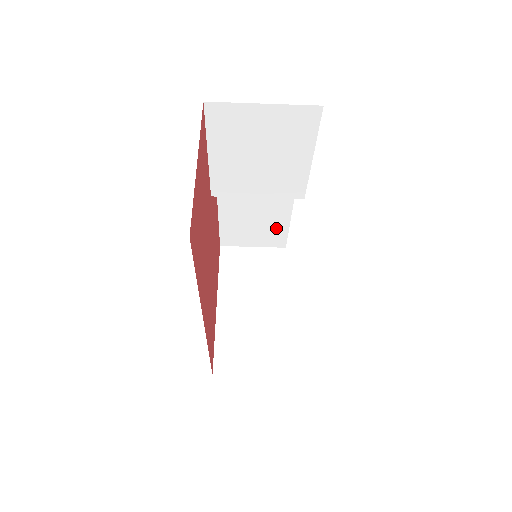
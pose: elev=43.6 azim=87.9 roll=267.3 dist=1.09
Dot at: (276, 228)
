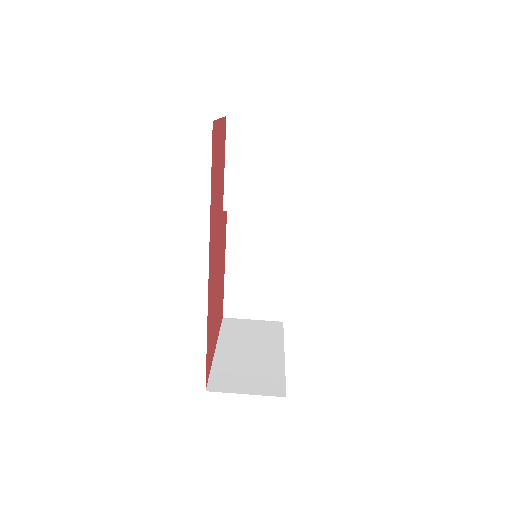
Dot at: (274, 293)
